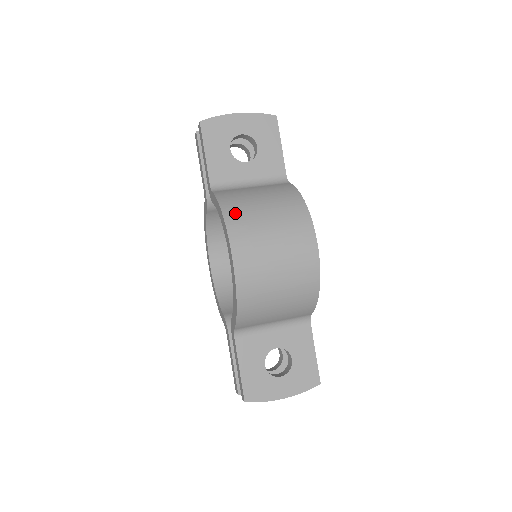
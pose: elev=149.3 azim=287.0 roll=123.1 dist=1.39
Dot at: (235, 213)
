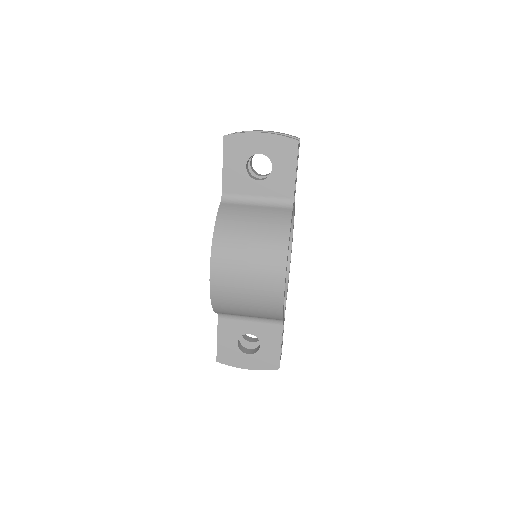
Dot at: (224, 236)
